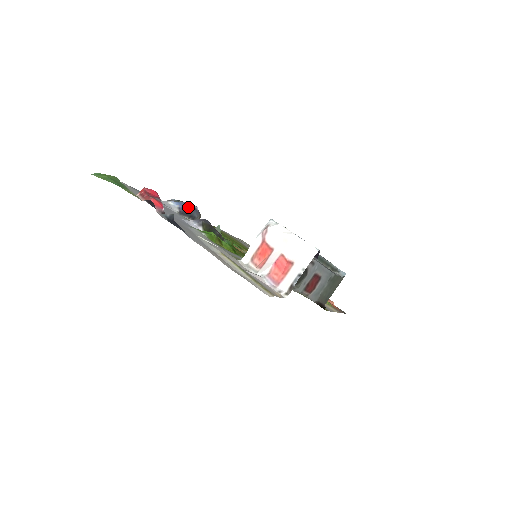
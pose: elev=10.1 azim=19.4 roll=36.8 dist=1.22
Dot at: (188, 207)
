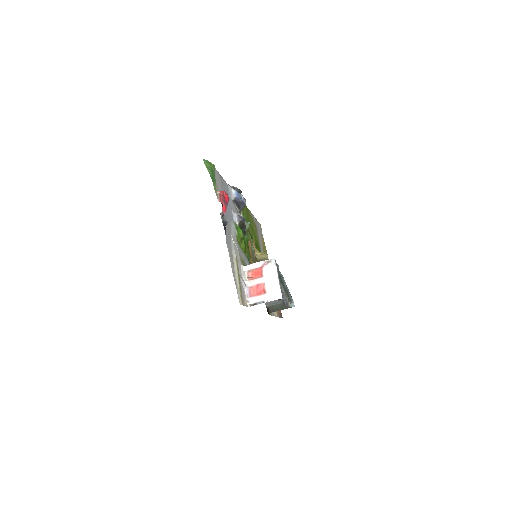
Dot at: (241, 200)
